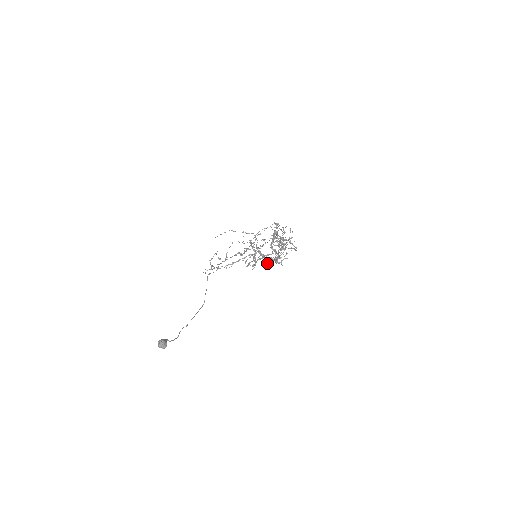
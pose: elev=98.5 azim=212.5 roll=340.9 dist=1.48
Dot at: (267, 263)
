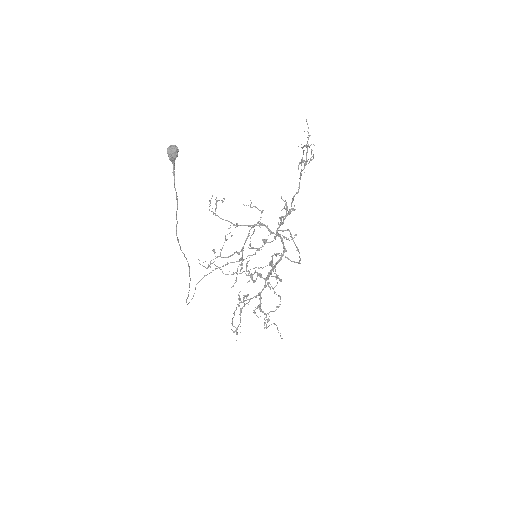
Dot at: (259, 306)
